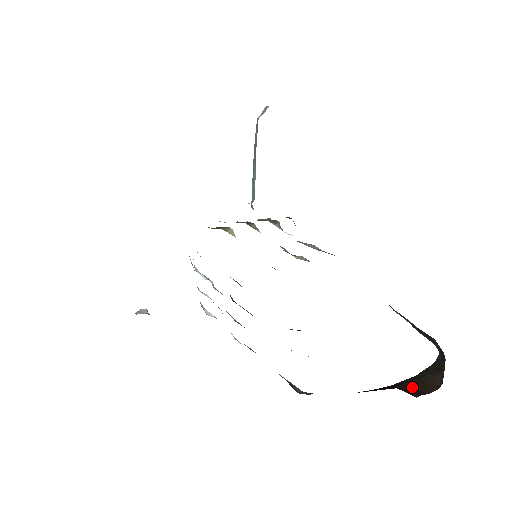
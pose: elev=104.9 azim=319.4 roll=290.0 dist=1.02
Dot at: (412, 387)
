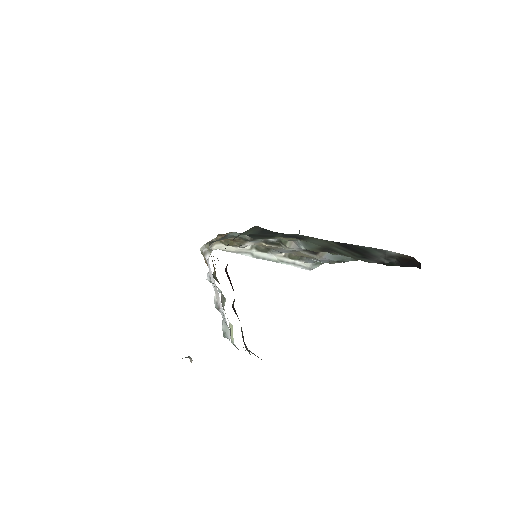
Dot at: occluded
